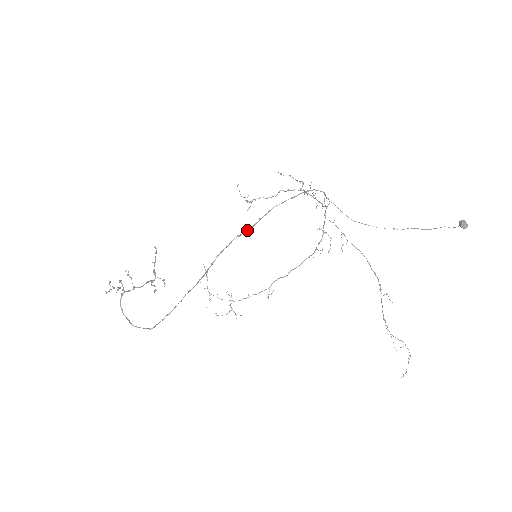
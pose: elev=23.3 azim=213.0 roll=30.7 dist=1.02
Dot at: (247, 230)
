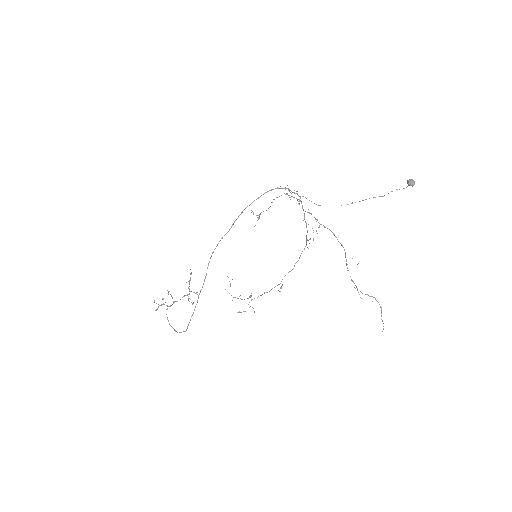
Dot at: (227, 232)
